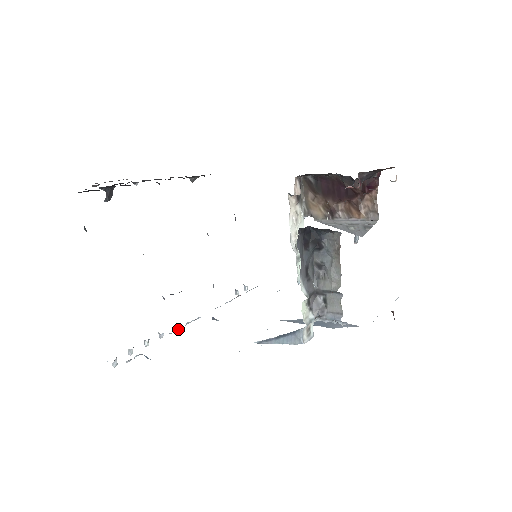
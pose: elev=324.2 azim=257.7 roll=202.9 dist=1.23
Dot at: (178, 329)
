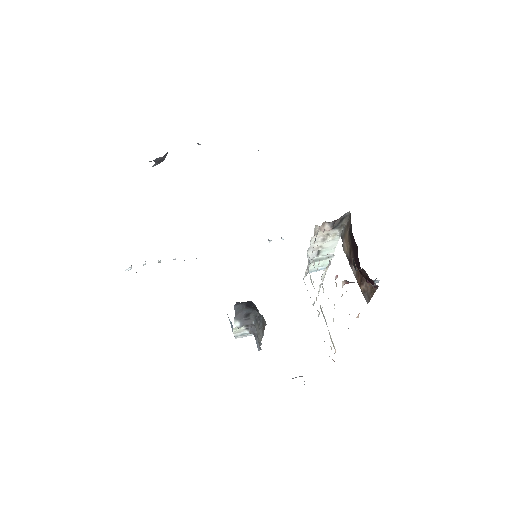
Dot at: occluded
